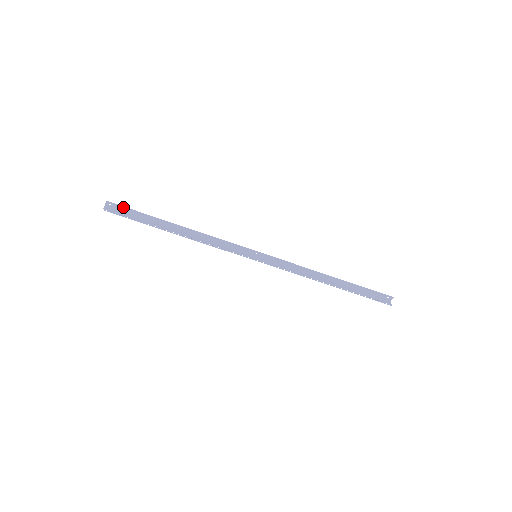
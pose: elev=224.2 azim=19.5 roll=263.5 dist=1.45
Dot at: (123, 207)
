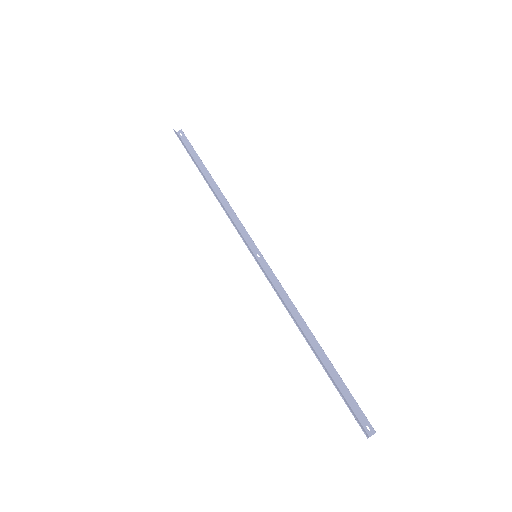
Dot at: (188, 141)
